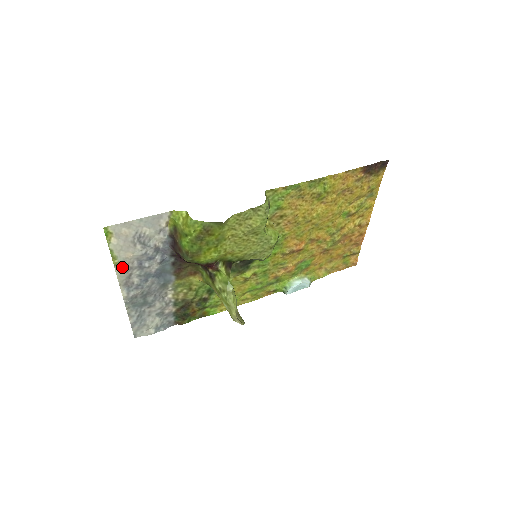
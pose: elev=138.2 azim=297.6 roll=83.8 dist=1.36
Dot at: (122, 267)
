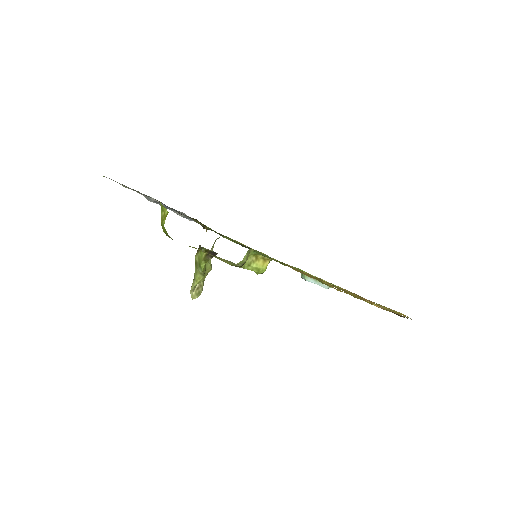
Dot at: occluded
